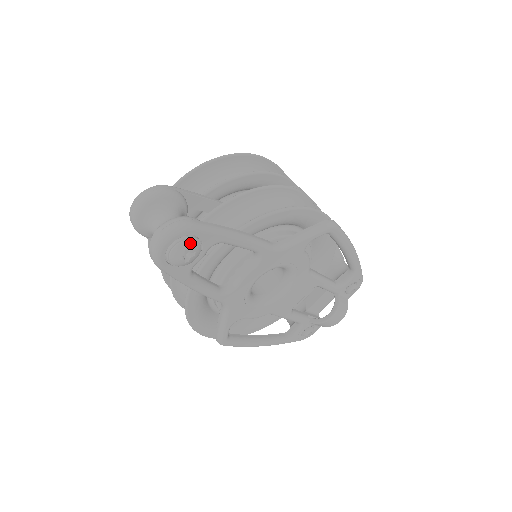
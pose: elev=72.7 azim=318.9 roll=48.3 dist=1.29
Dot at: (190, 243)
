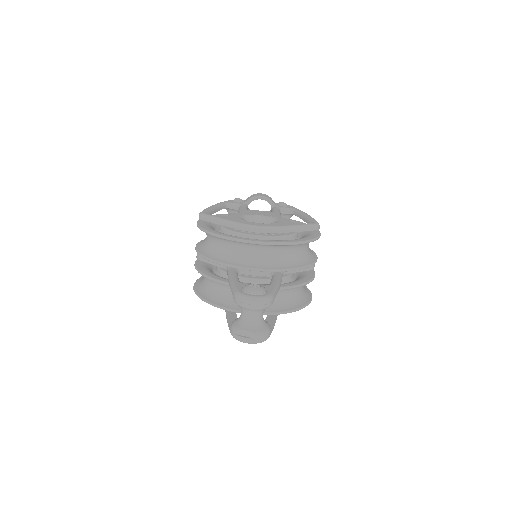
Dot at: occluded
